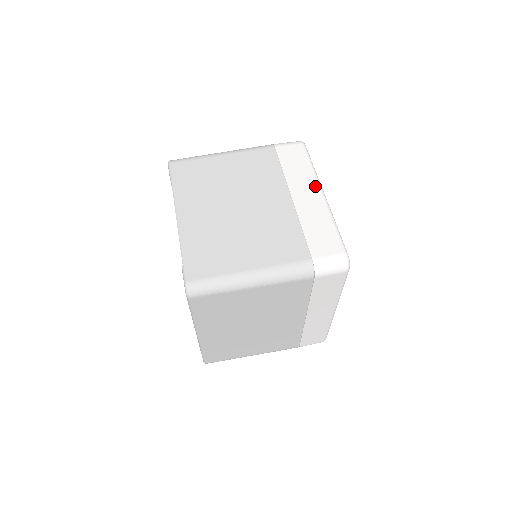
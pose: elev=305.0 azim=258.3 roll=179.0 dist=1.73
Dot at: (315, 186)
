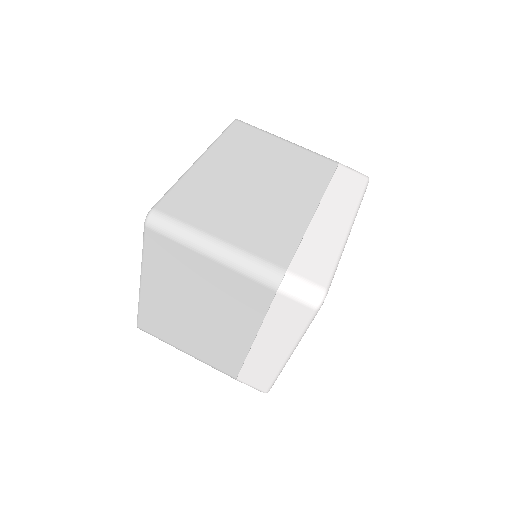
Dot at: (285, 349)
